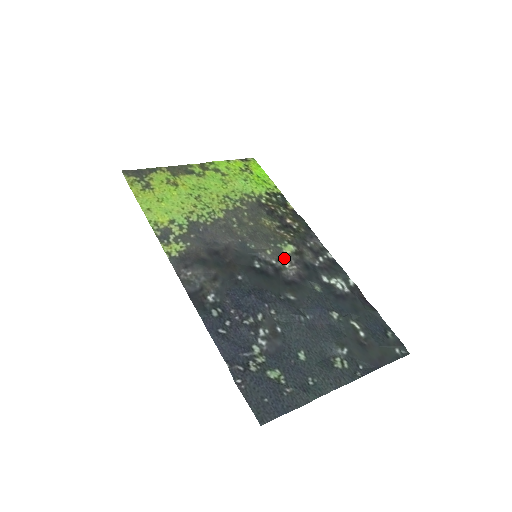
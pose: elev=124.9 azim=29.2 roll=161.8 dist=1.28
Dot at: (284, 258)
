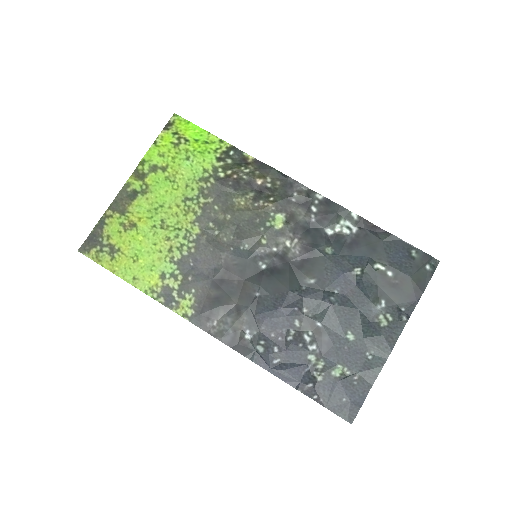
Dot at: (281, 237)
